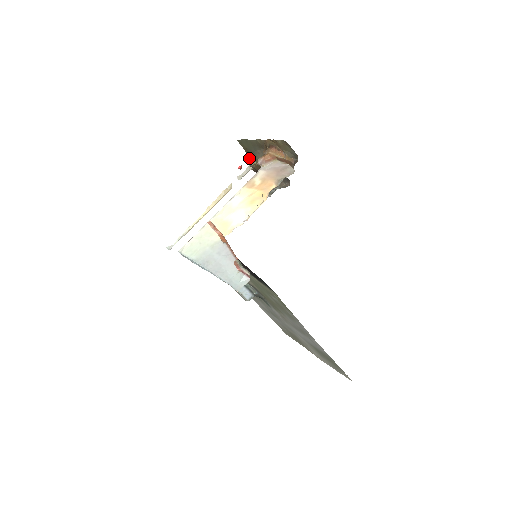
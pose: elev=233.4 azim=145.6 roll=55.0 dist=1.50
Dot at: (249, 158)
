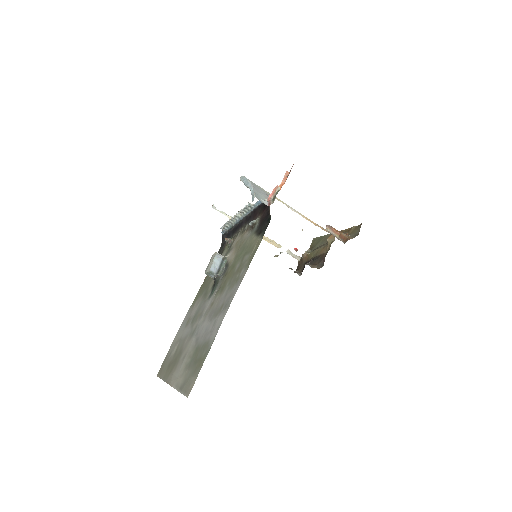
Dot at: (309, 249)
